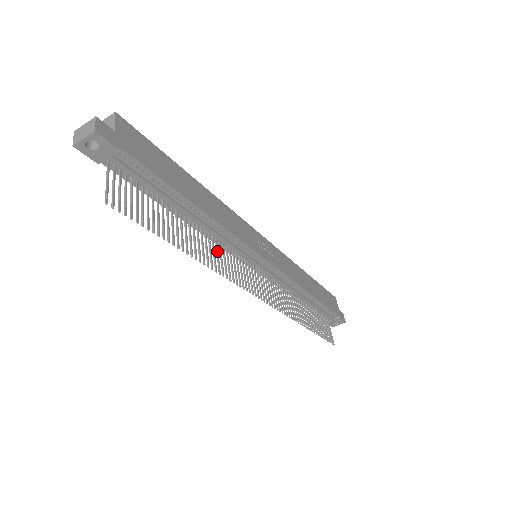
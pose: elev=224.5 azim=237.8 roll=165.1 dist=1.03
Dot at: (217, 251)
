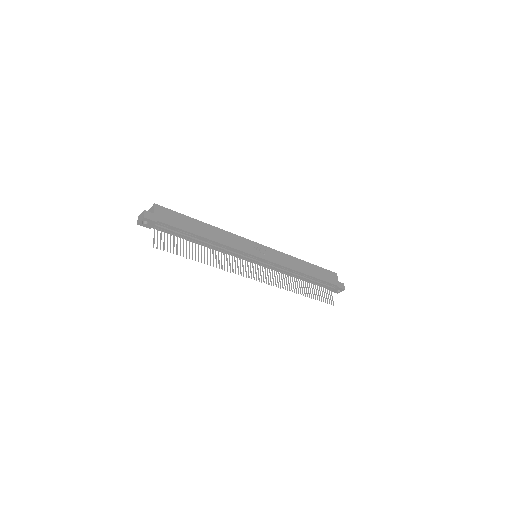
Dot at: (224, 258)
